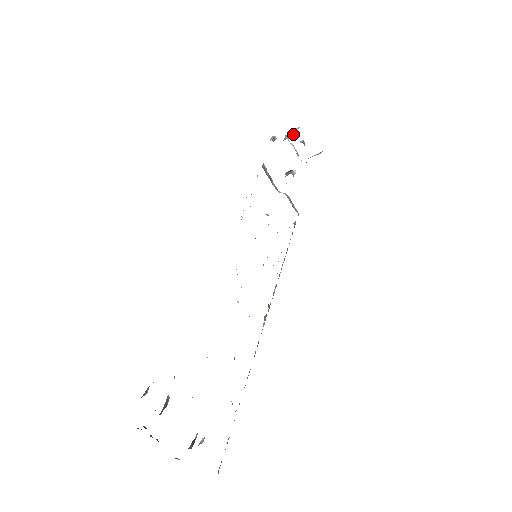
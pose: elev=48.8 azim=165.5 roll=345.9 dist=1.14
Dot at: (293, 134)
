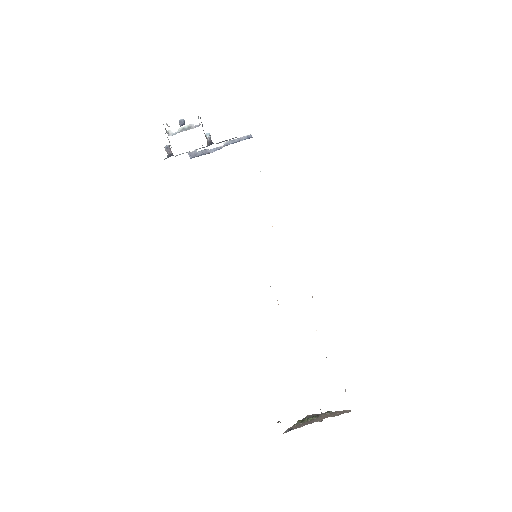
Dot at: (169, 141)
